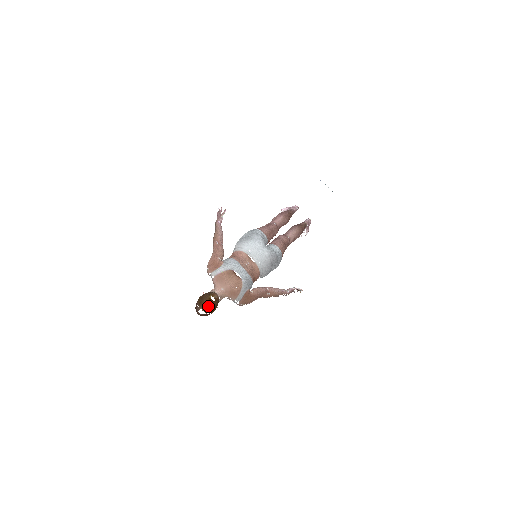
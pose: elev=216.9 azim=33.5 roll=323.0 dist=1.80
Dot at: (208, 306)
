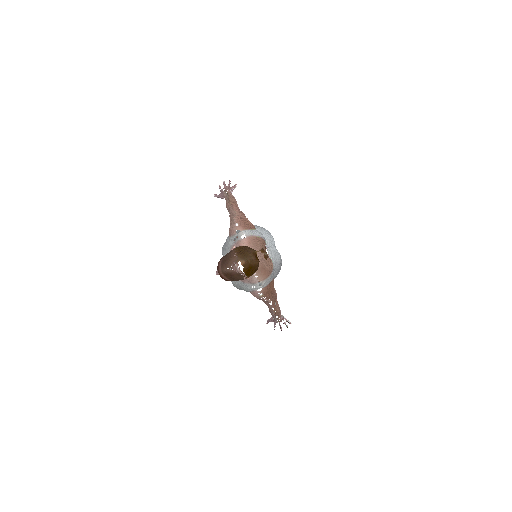
Dot at: (252, 262)
